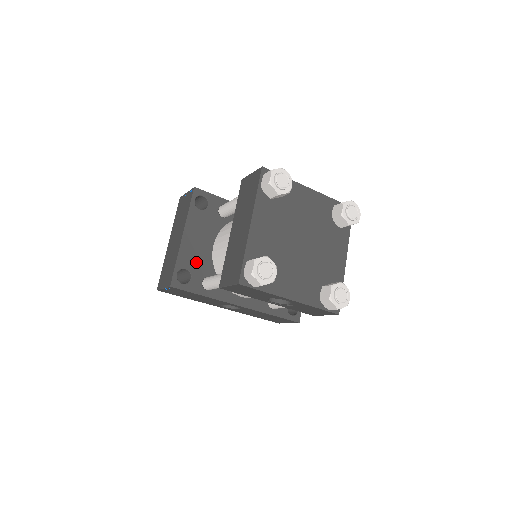
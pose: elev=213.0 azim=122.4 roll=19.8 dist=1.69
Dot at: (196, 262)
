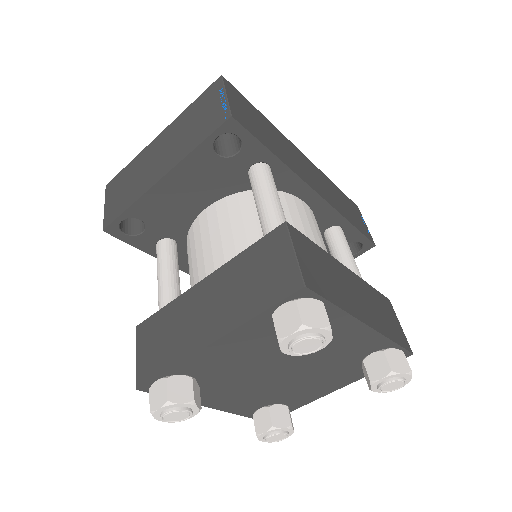
Dot at: (163, 217)
